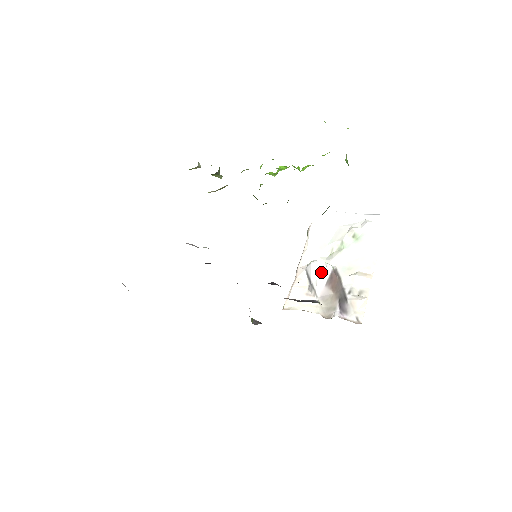
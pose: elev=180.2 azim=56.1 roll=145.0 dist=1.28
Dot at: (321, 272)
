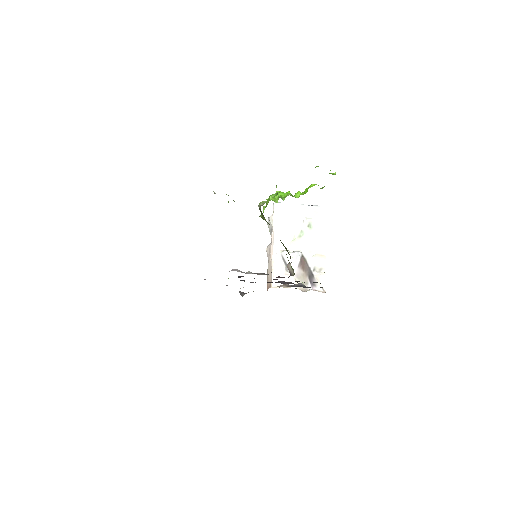
Dot at: (295, 259)
